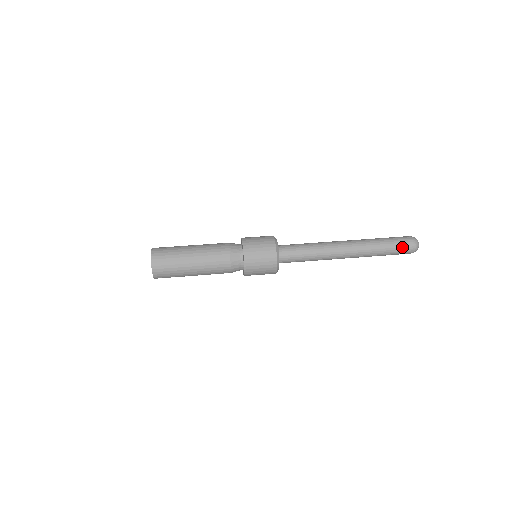
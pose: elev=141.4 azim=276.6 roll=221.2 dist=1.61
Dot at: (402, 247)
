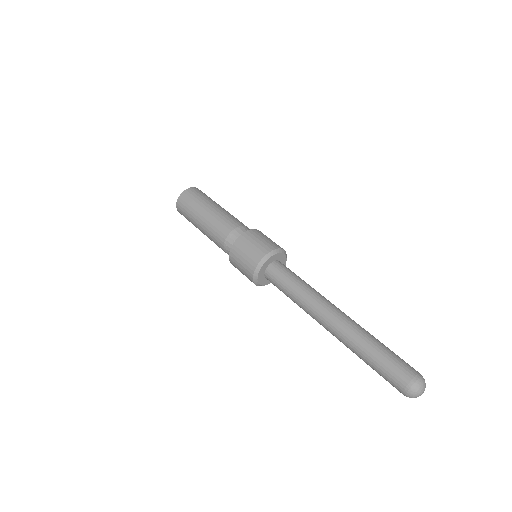
Dot at: (390, 376)
